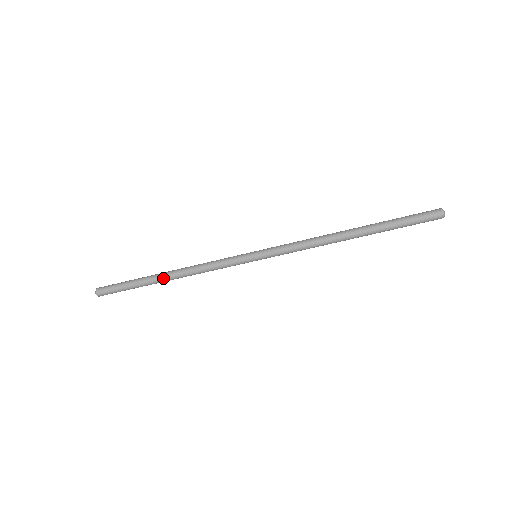
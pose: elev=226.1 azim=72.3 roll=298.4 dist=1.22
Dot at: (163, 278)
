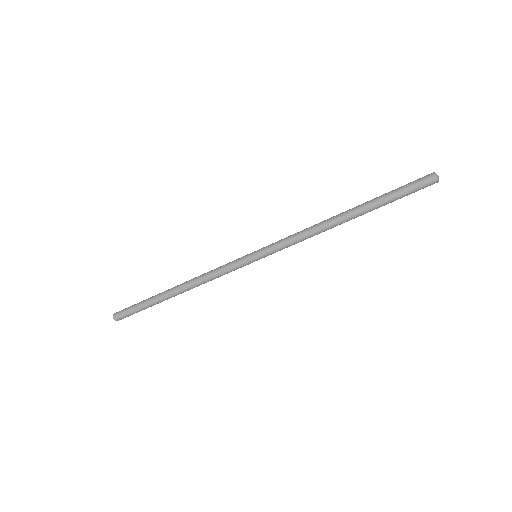
Dot at: (172, 294)
